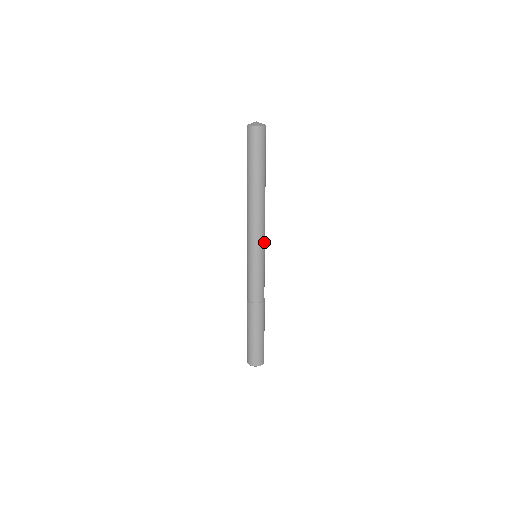
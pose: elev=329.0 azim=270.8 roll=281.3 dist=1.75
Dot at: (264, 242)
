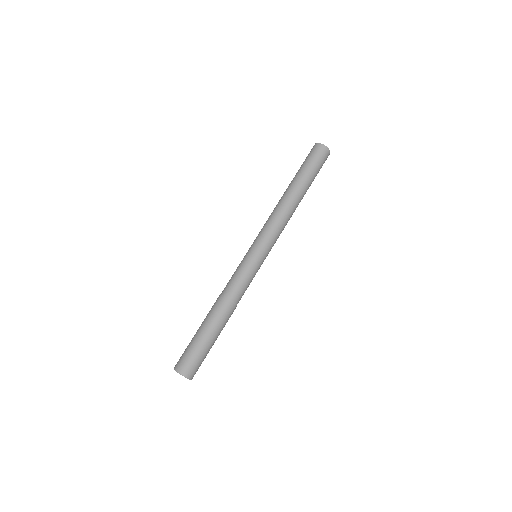
Dot at: (269, 242)
